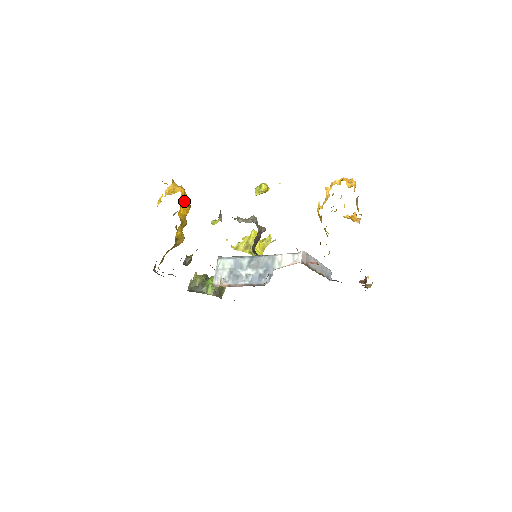
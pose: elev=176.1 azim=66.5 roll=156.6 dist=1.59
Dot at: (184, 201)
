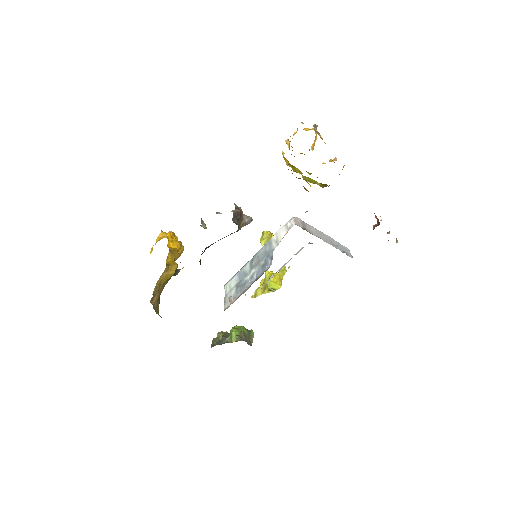
Dot at: occluded
